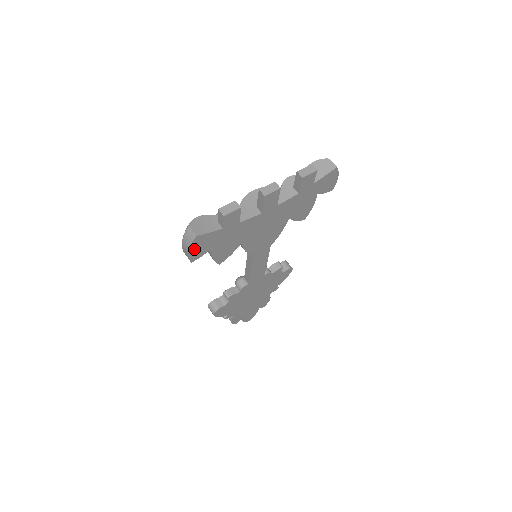
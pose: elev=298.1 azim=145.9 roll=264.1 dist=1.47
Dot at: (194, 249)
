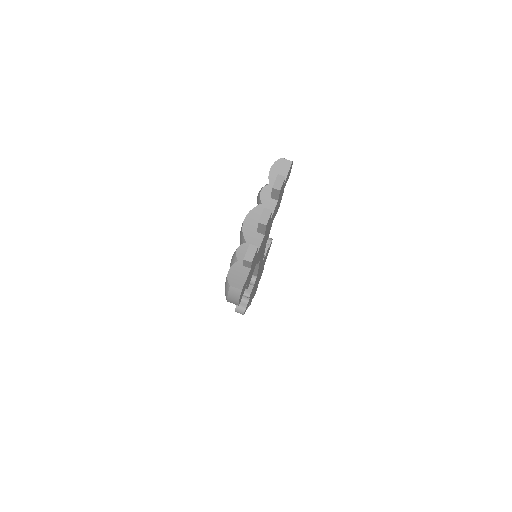
Dot at: (240, 297)
